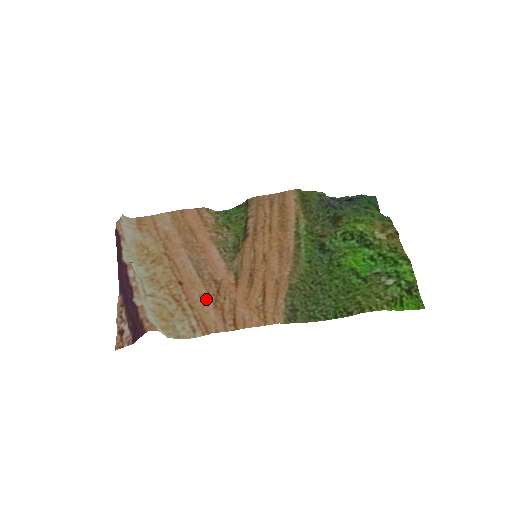
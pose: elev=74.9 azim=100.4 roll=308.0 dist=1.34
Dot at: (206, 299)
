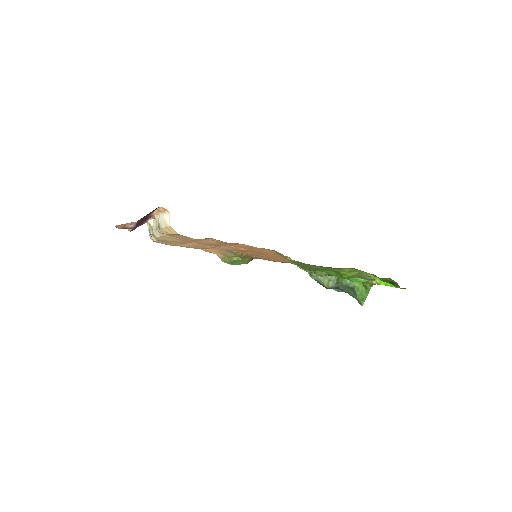
Dot at: (208, 242)
